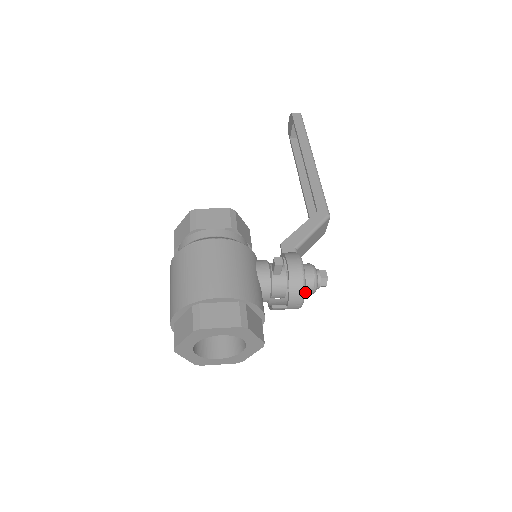
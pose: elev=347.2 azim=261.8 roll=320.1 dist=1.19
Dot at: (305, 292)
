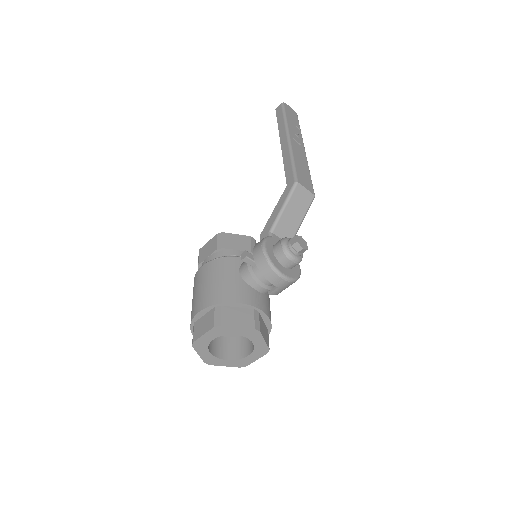
Dot at: (287, 265)
